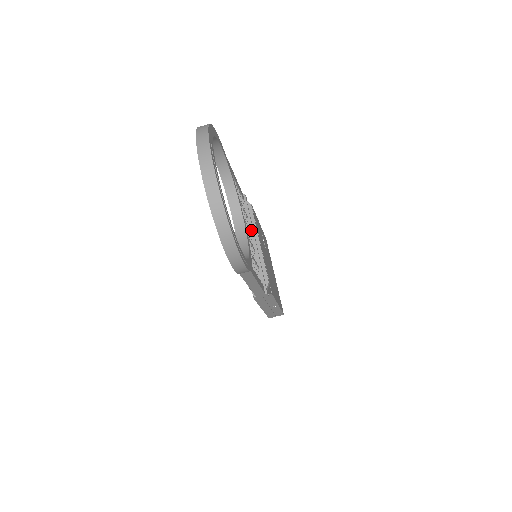
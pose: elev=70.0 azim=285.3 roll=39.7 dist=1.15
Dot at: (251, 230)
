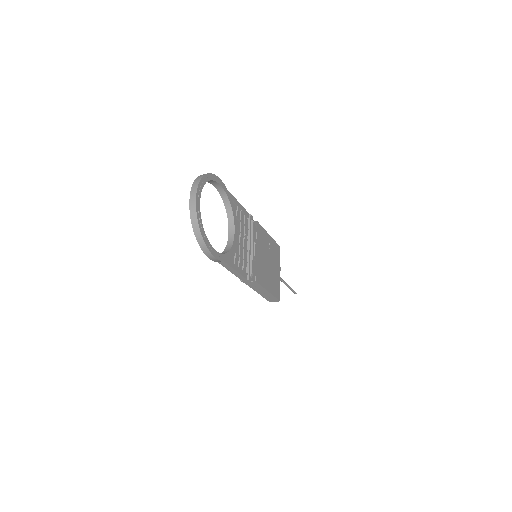
Dot at: (249, 238)
